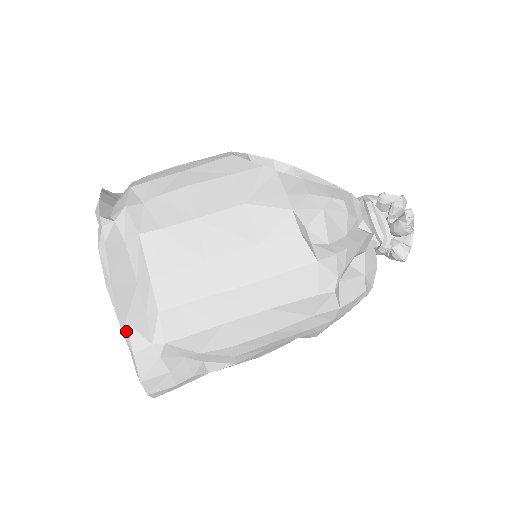
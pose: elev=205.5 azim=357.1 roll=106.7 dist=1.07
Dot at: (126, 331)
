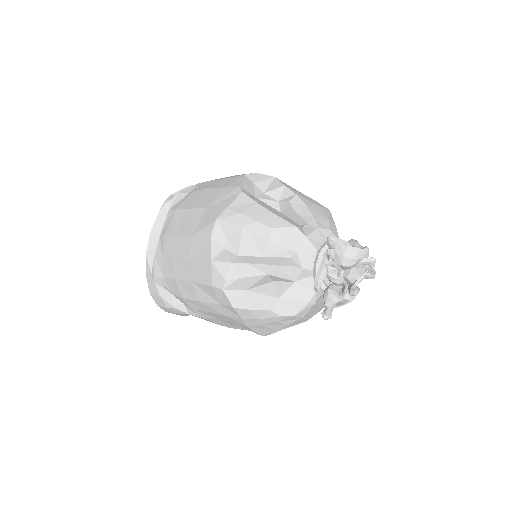
Dot at: (146, 260)
